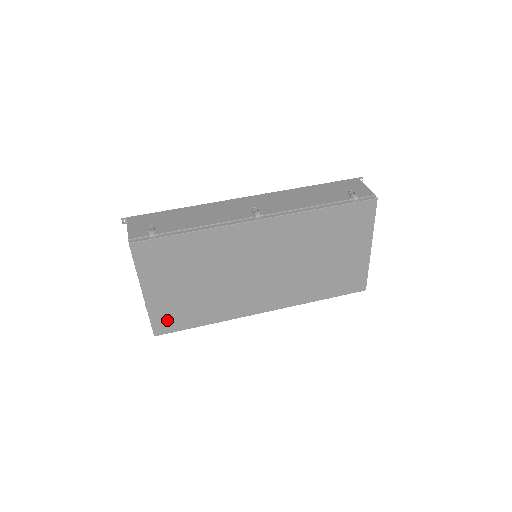
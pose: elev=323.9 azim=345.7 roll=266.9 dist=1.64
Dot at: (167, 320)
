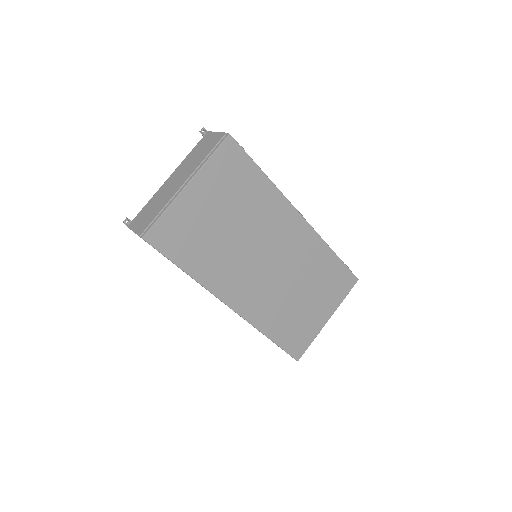
Dot at: (170, 233)
